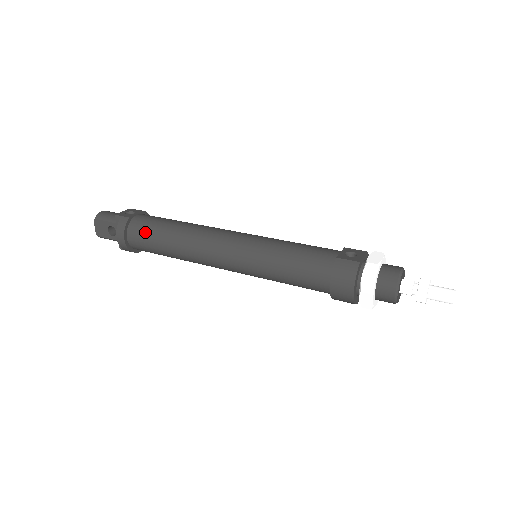
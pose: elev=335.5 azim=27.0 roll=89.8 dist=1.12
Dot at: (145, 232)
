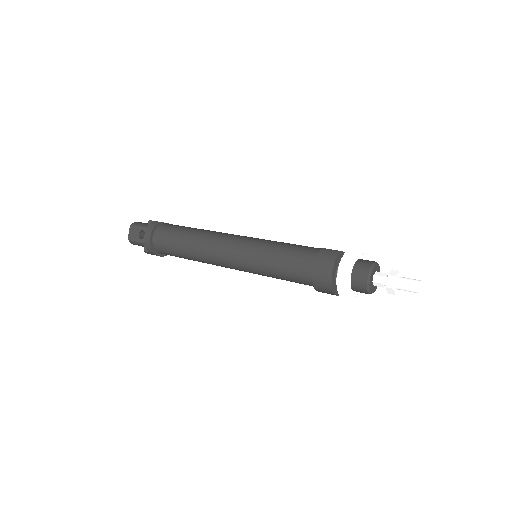
Dot at: (169, 232)
